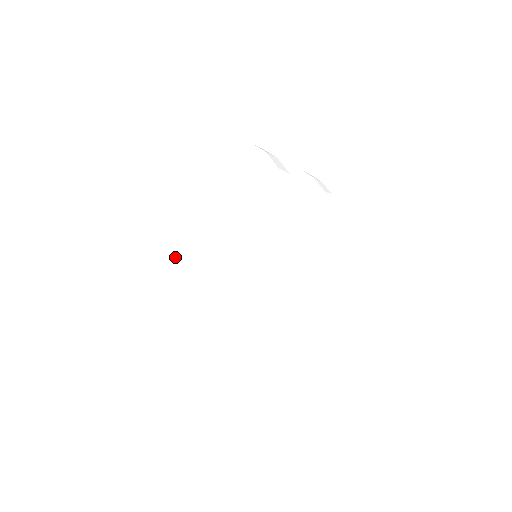
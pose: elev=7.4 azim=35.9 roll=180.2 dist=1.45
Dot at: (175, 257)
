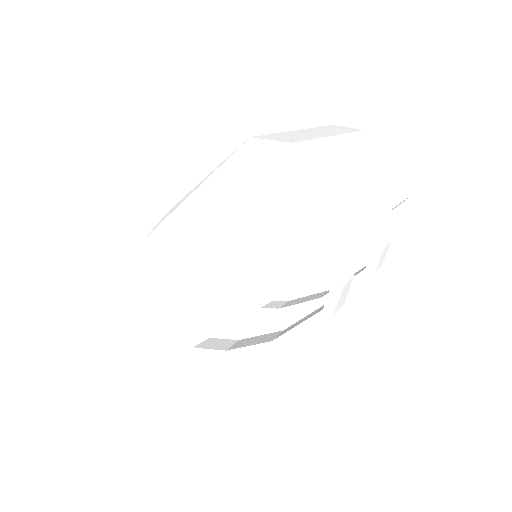
Dot at: (166, 232)
